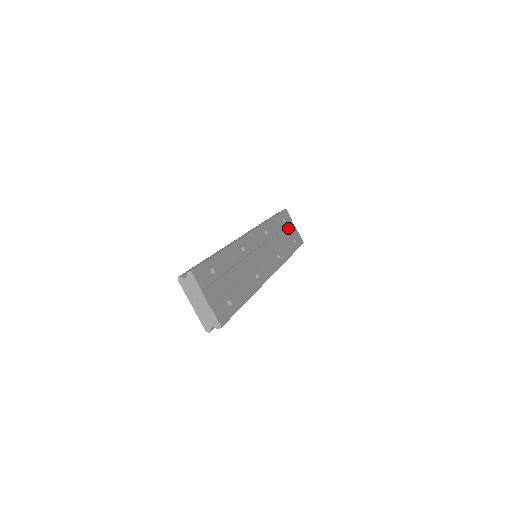
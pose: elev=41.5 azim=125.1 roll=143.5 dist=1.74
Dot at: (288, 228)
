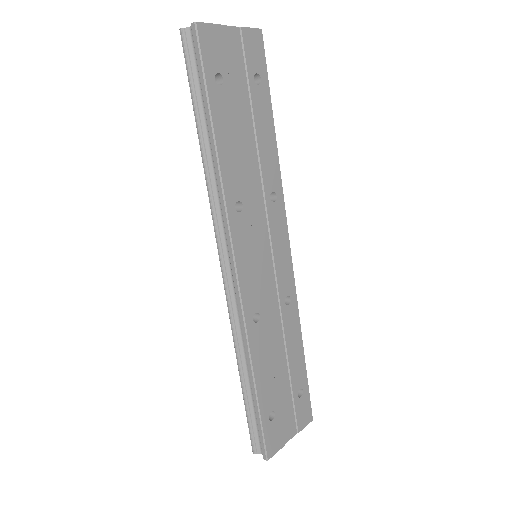
Dot at: (233, 75)
